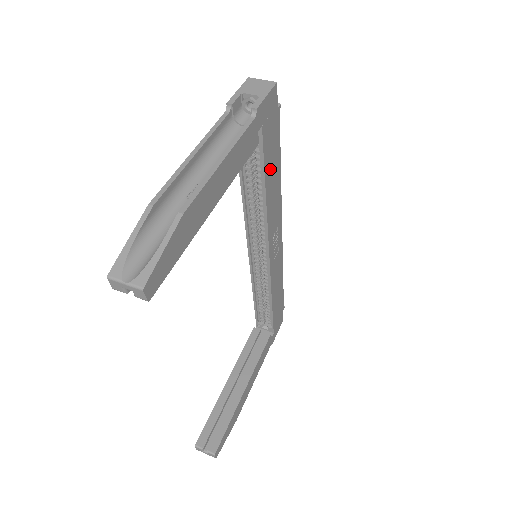
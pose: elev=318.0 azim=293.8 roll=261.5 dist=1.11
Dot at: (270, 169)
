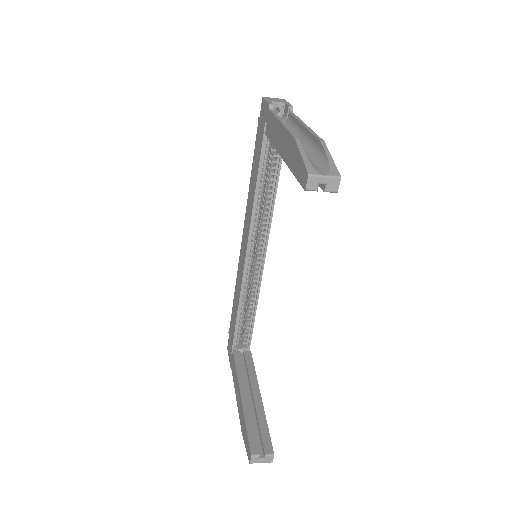
Dot at: occluded
